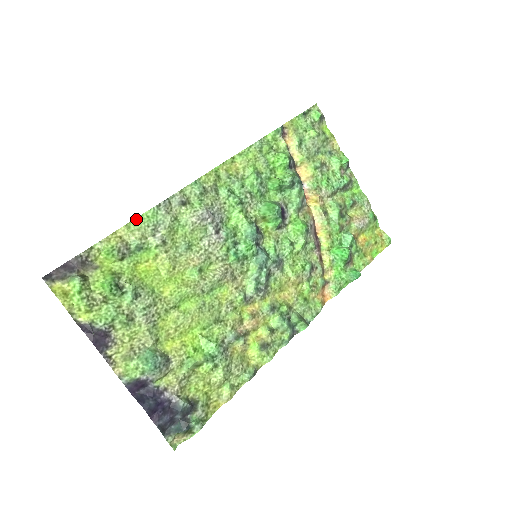
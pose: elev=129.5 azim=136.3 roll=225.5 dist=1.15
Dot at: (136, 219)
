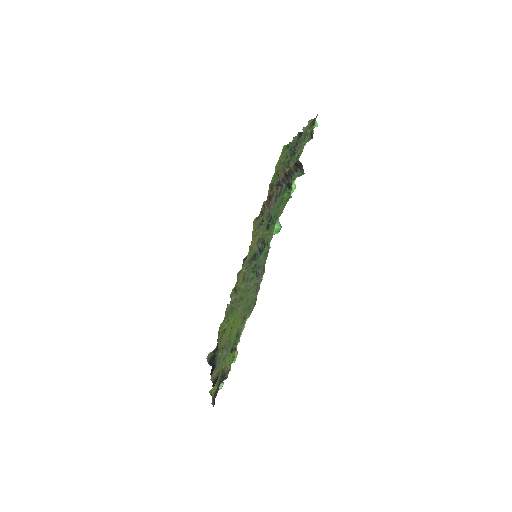
Dot at: (242, 329)
